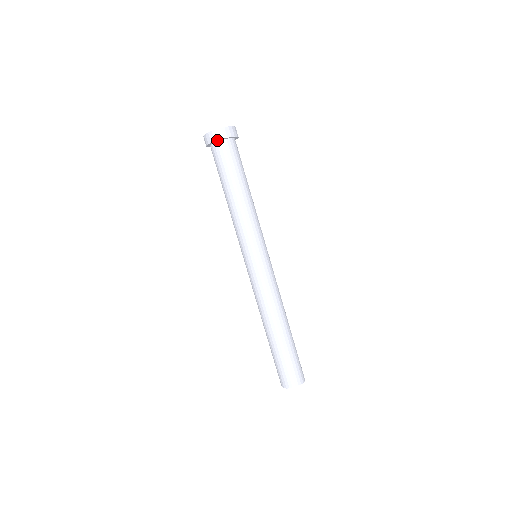
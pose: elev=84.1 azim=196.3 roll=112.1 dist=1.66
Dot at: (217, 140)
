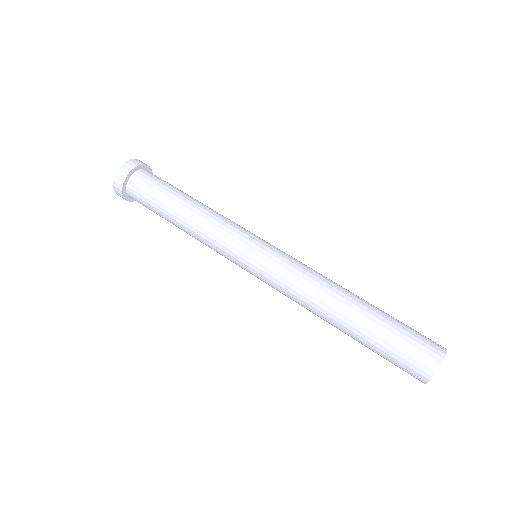
Dot at: (128, 173)
